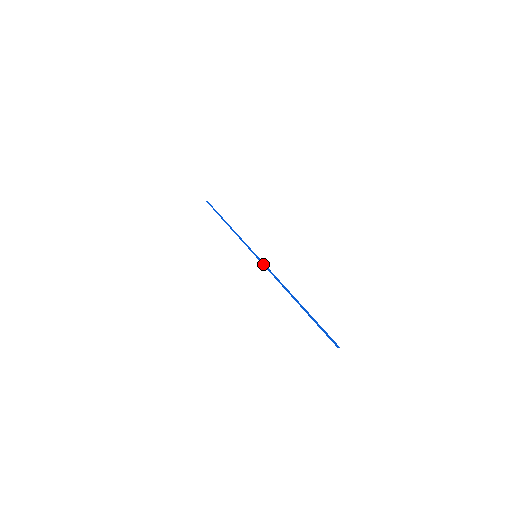
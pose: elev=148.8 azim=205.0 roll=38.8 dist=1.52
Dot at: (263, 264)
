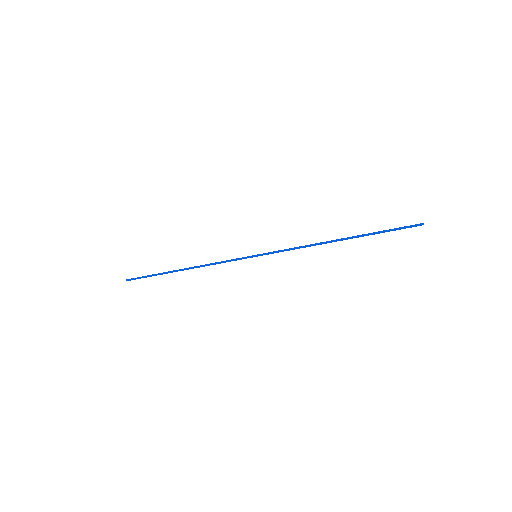
Dot at: (274, 252)
